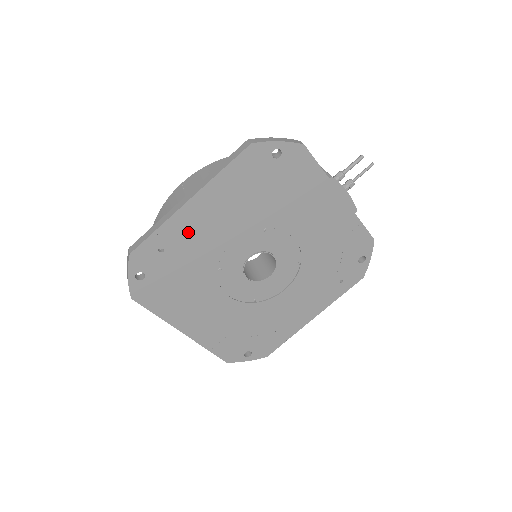
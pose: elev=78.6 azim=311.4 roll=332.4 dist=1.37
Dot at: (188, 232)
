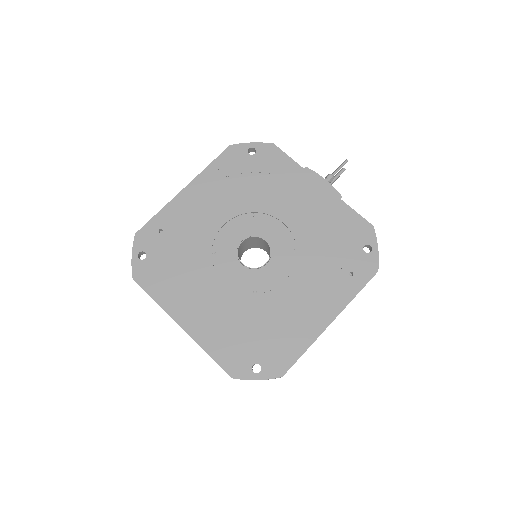
Dot at: (184, 215)
